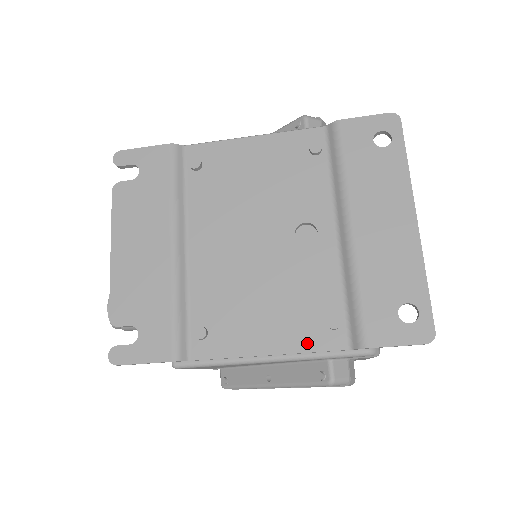
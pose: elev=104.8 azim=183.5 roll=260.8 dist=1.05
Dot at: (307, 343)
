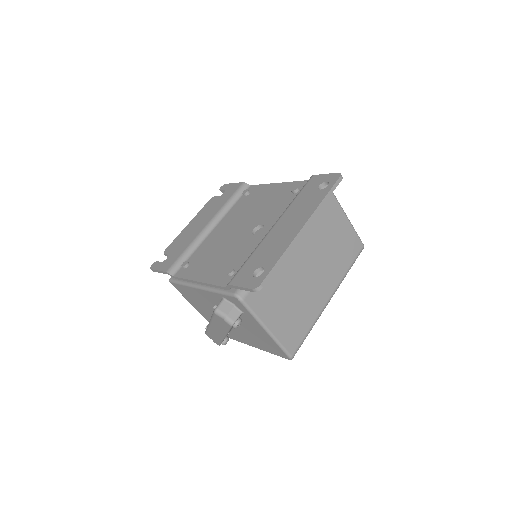
Dot at: (214, 280)
